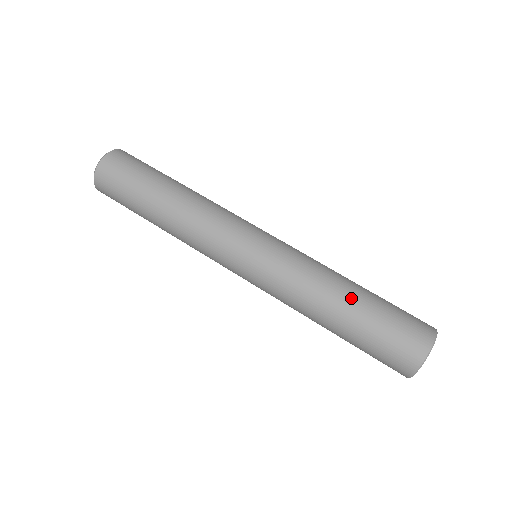
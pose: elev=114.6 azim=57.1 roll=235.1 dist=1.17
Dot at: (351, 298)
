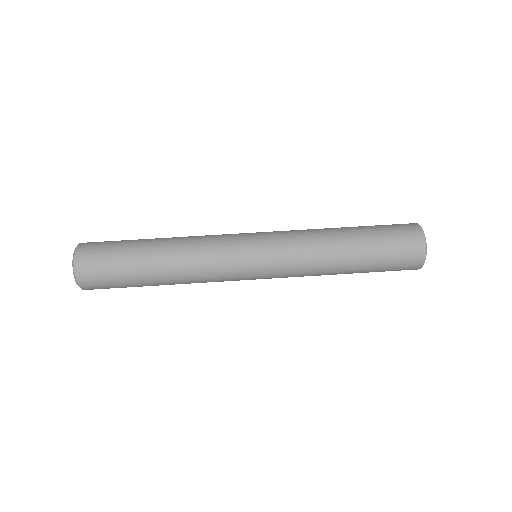
Dot at: (352, 252)
